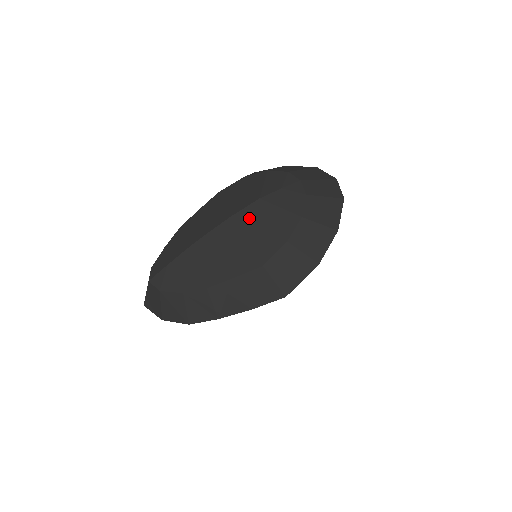
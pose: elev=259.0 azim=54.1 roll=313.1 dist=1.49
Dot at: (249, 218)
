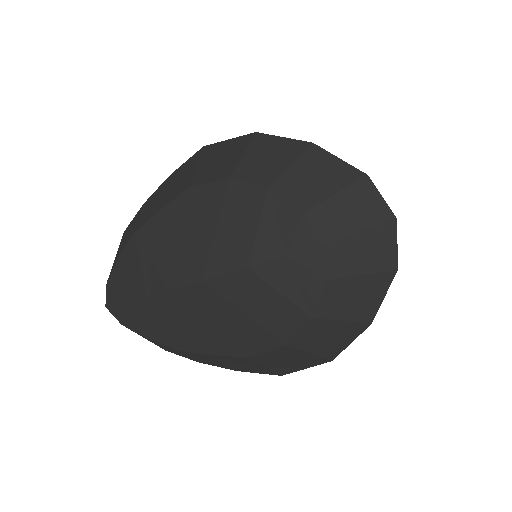
Dot at: (230, 293)
